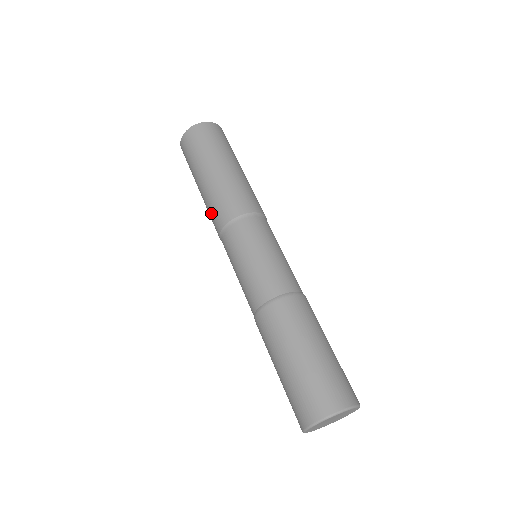
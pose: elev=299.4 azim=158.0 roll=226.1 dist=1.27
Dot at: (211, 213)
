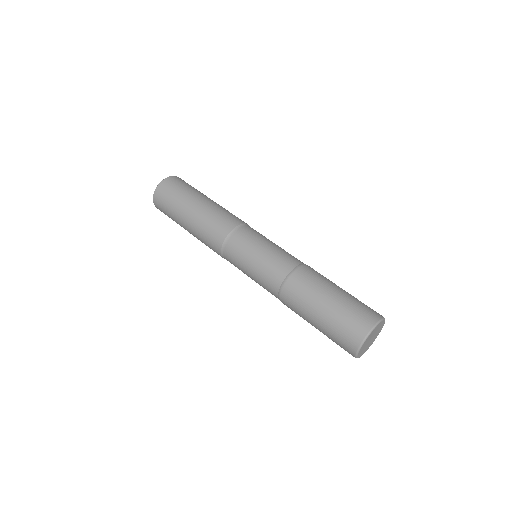
Dot at: (207, 235)
